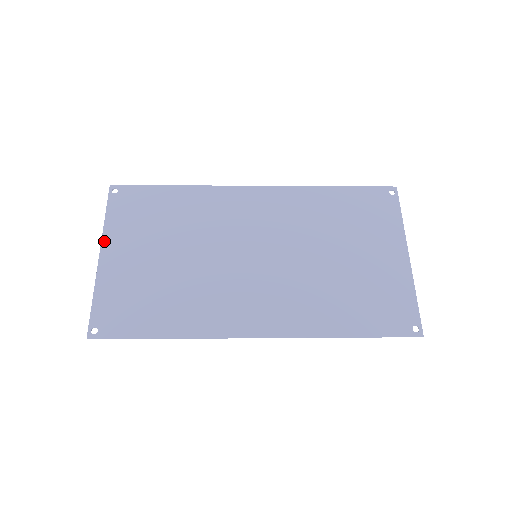
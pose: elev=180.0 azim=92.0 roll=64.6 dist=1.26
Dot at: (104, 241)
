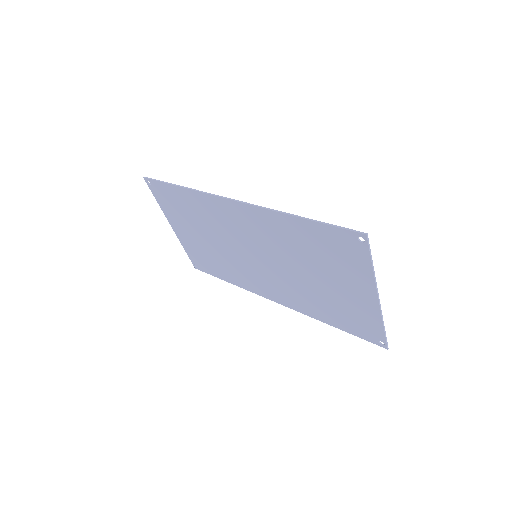
Dot at: (167, 219)
